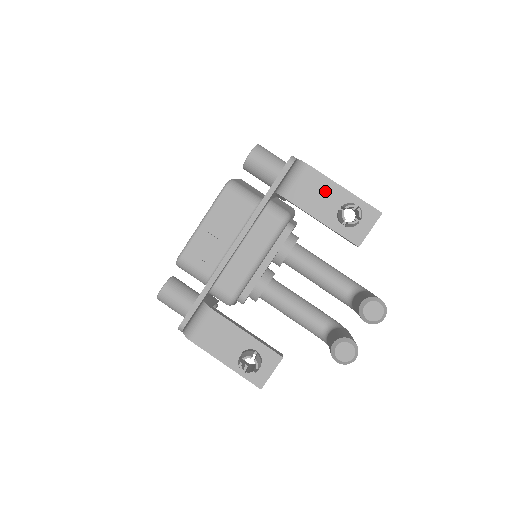
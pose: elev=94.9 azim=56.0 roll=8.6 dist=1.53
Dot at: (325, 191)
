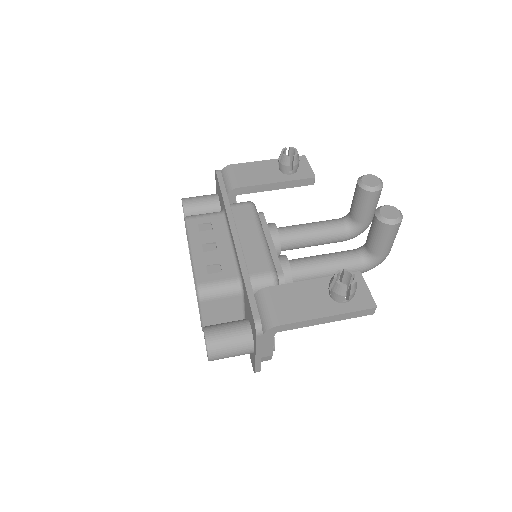
Dot at: (258, 168)
